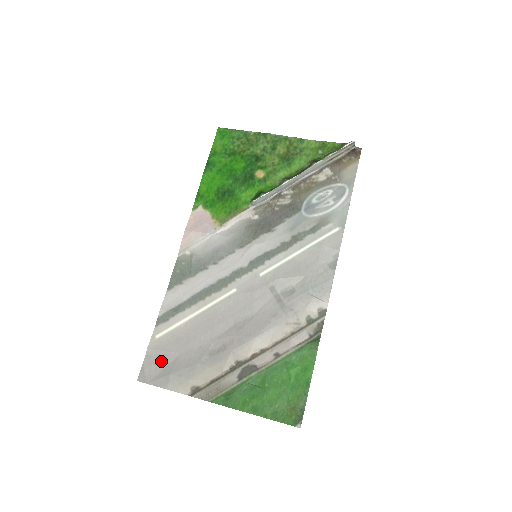
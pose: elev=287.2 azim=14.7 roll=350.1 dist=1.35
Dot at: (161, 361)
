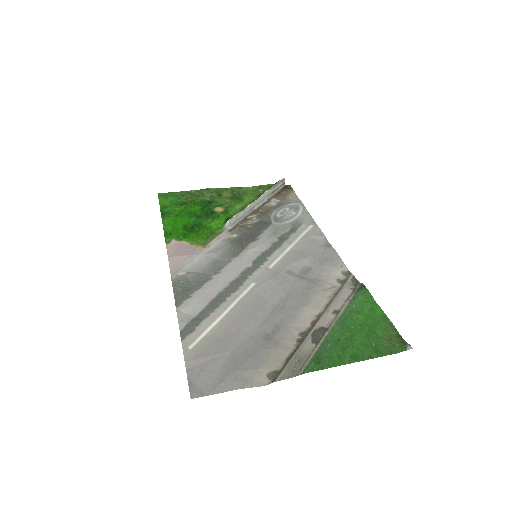
Dot at: (211, 367)
